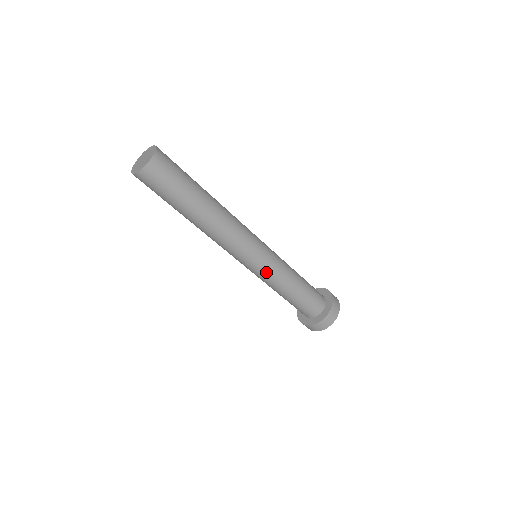
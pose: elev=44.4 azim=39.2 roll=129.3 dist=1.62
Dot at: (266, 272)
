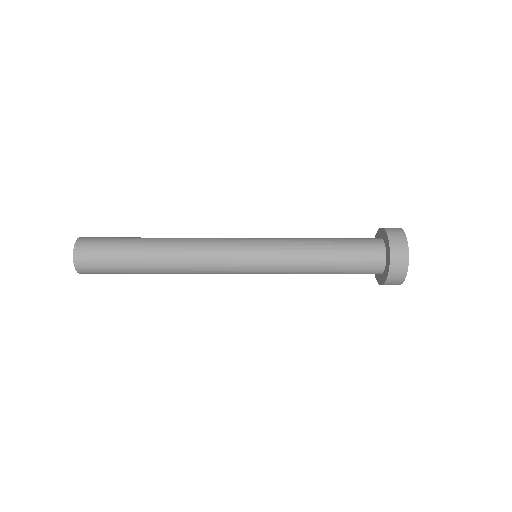
Dot at: occluded
